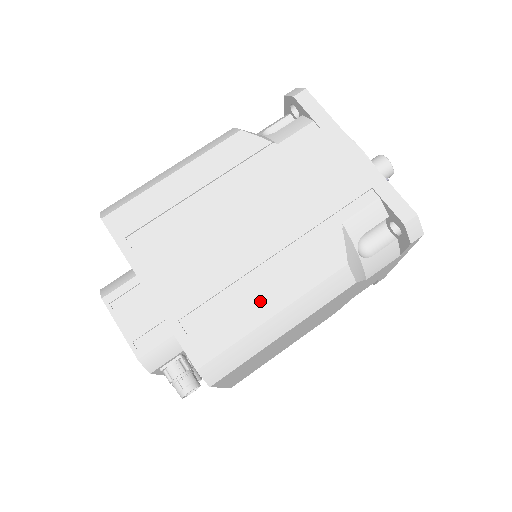
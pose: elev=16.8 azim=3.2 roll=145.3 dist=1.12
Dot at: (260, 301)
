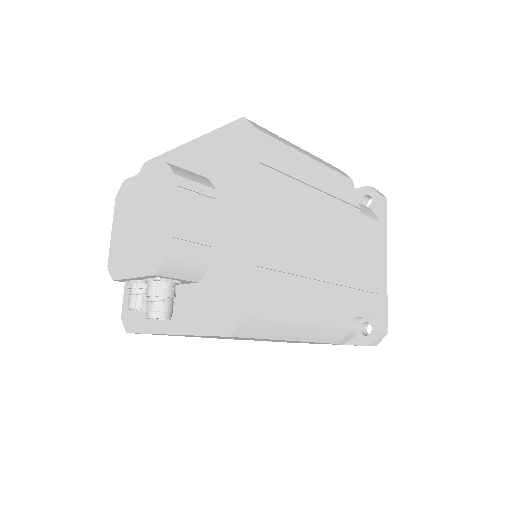
Dot at: (304, 305)
